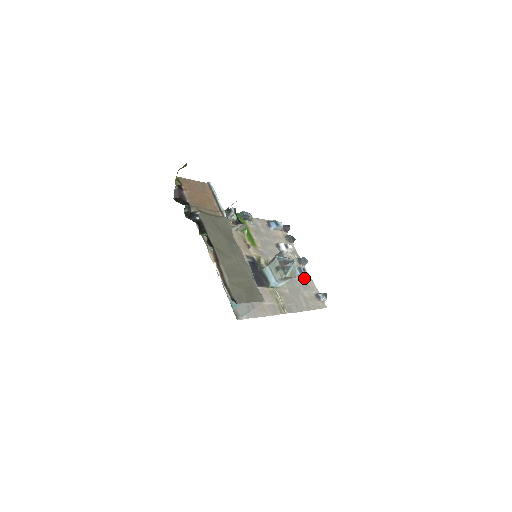
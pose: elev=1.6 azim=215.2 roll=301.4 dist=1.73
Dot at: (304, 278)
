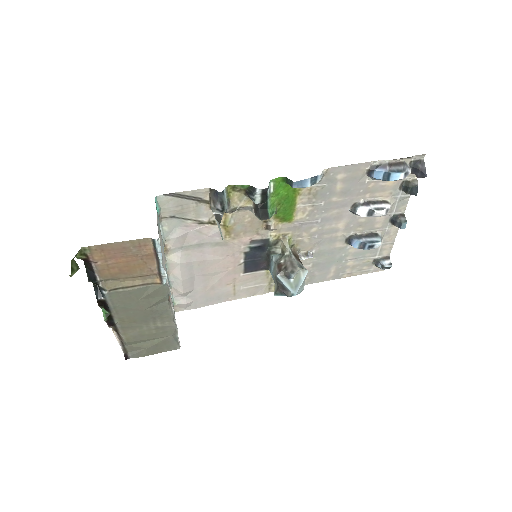
Dot at: occluded
